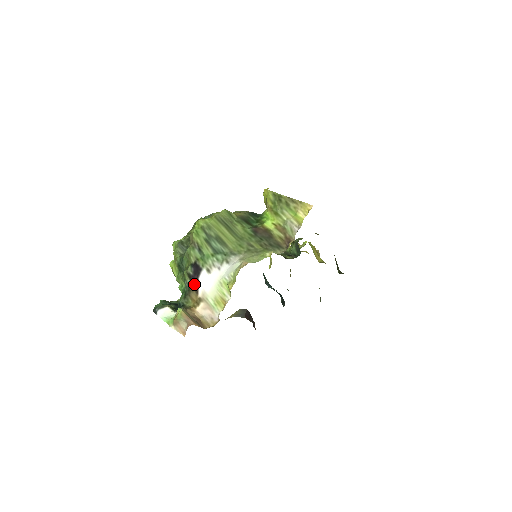
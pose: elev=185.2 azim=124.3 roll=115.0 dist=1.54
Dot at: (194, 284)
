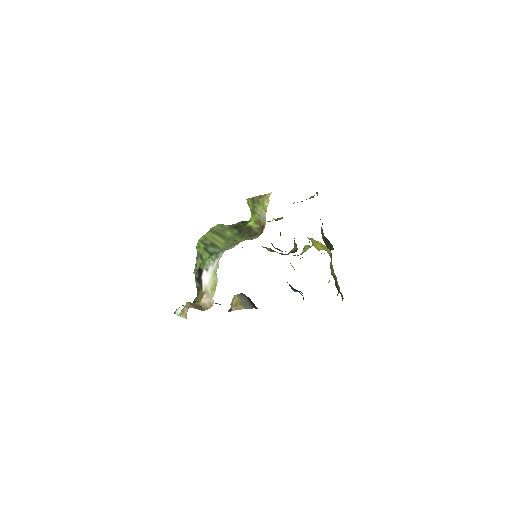
Dot at: (200, 284)
